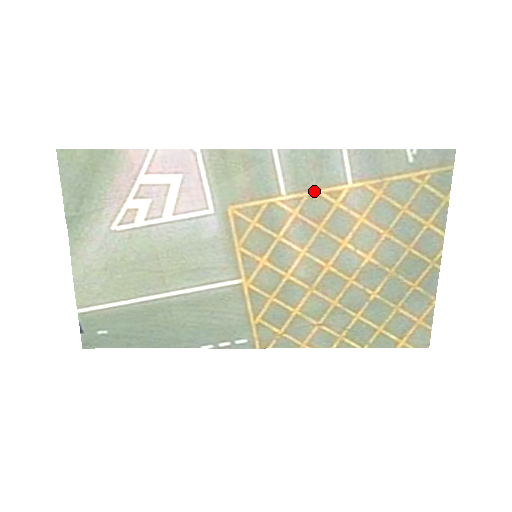
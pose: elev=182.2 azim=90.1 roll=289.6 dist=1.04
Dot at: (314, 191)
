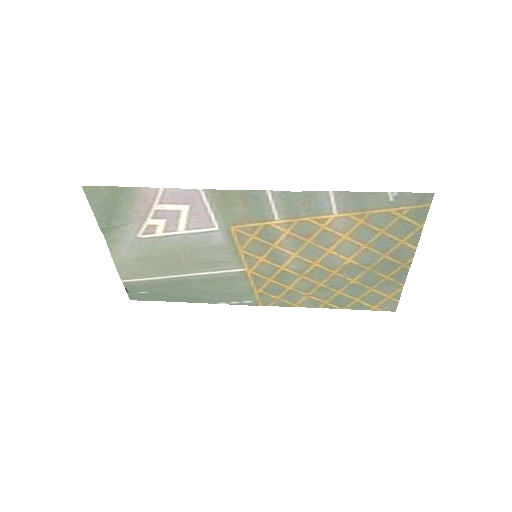
Dot at: (303, 218)
